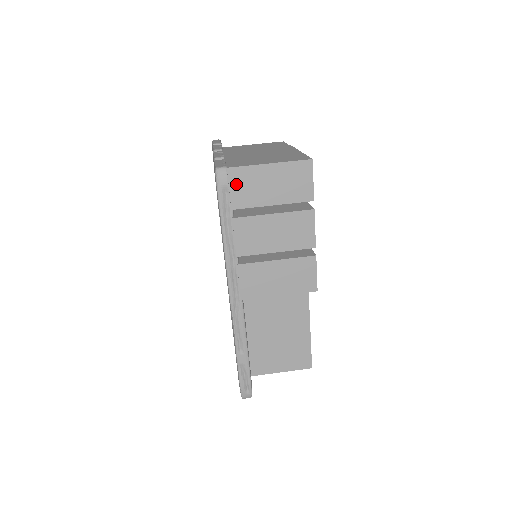
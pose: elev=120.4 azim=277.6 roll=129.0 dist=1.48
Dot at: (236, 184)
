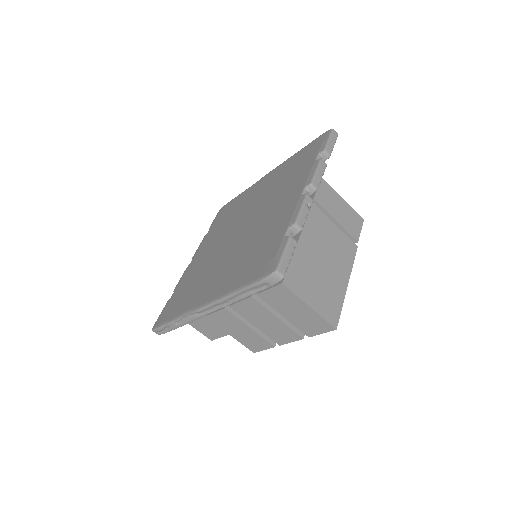
Dot at: (276, 292)
